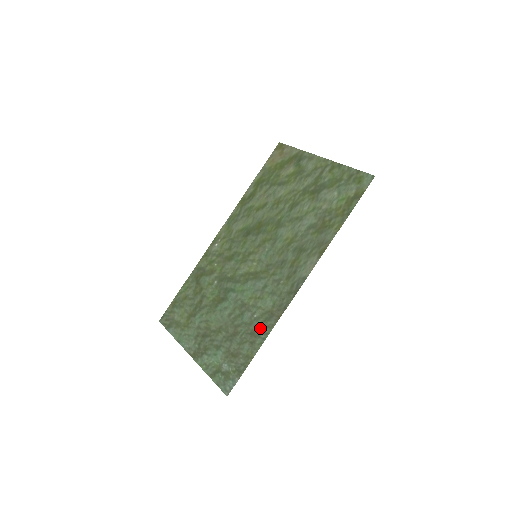
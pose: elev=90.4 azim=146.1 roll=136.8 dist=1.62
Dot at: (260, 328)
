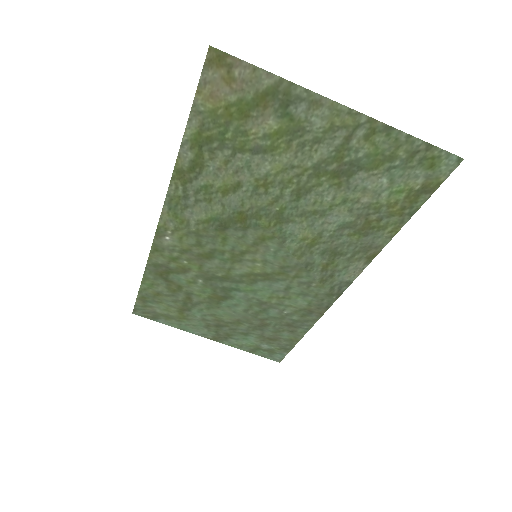
Dot at: (298, 322)
